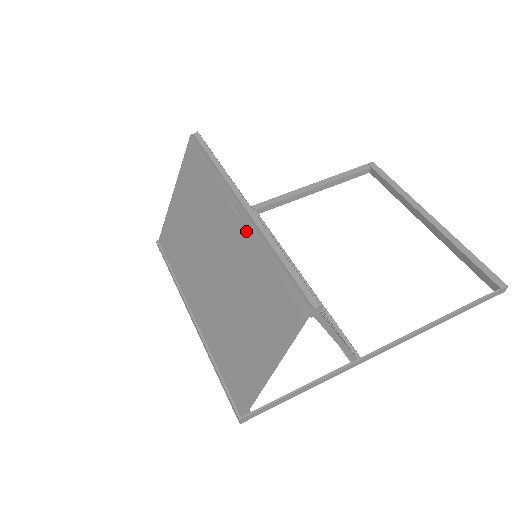
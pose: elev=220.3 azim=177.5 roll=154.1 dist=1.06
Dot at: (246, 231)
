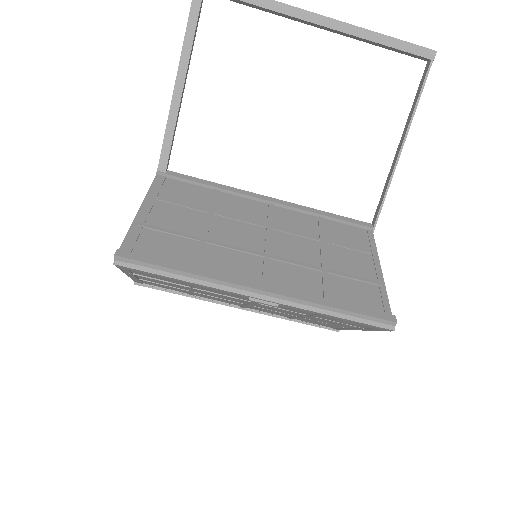
Dot at: (282, 305)
